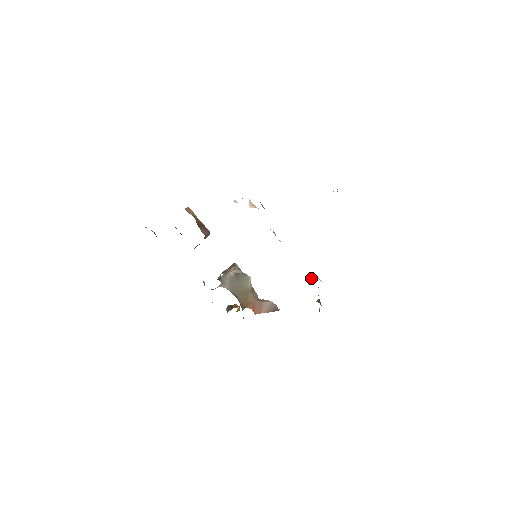
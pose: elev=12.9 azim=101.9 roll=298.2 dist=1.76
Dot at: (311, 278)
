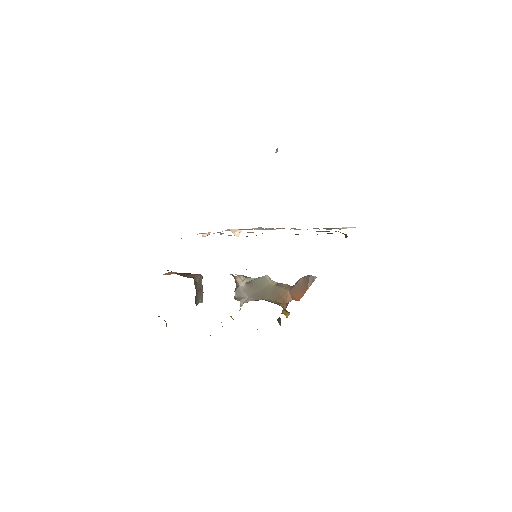
Dot at: occluded
